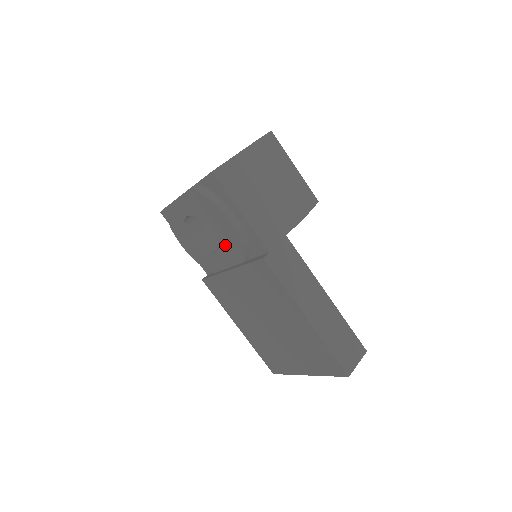
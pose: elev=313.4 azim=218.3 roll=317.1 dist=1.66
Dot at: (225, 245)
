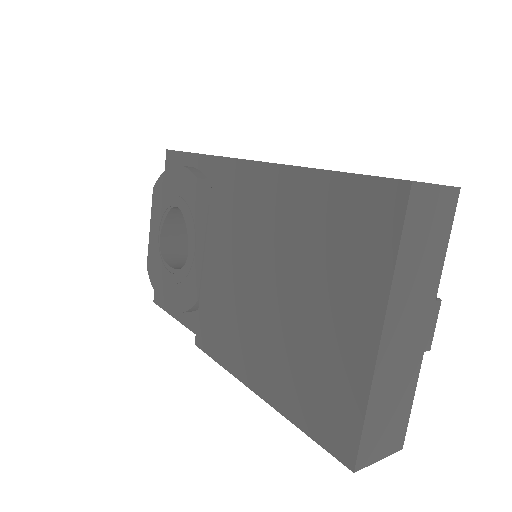
Dot at: (189, 213)
